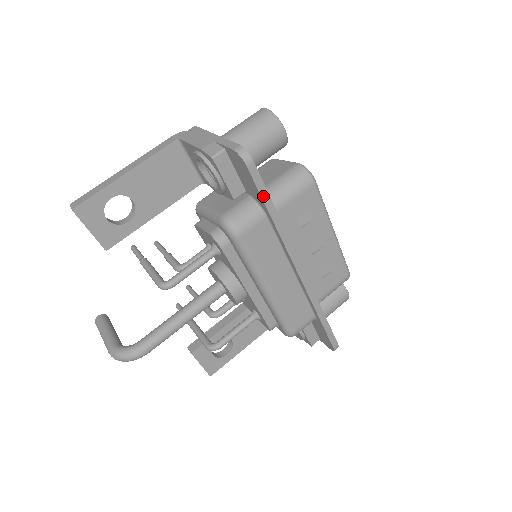
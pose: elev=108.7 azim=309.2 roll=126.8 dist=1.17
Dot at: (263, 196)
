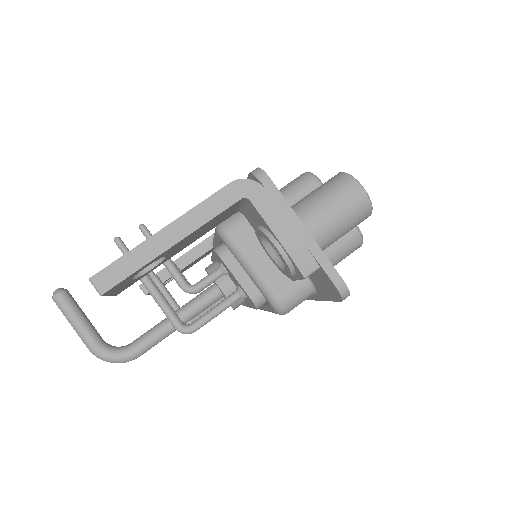
Dot at: (330, 300)
